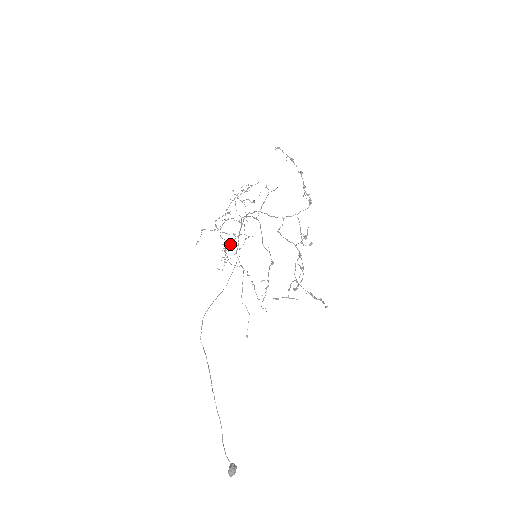
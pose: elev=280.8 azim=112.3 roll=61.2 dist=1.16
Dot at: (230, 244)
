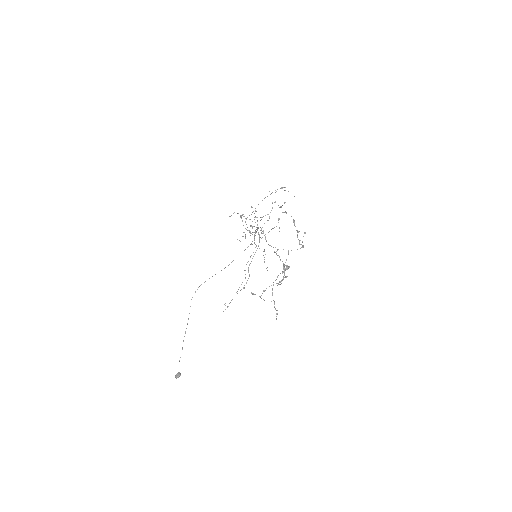
Dot at: occluded
